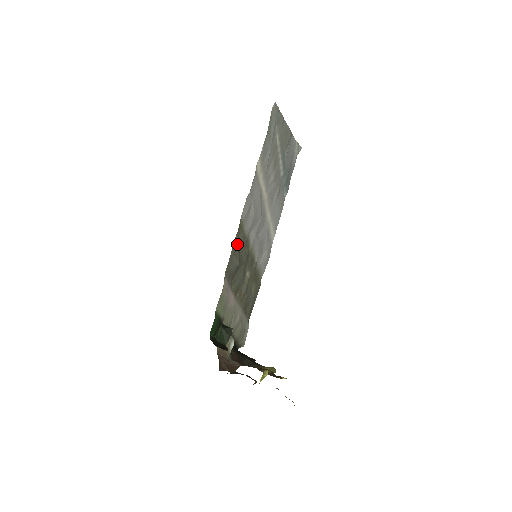
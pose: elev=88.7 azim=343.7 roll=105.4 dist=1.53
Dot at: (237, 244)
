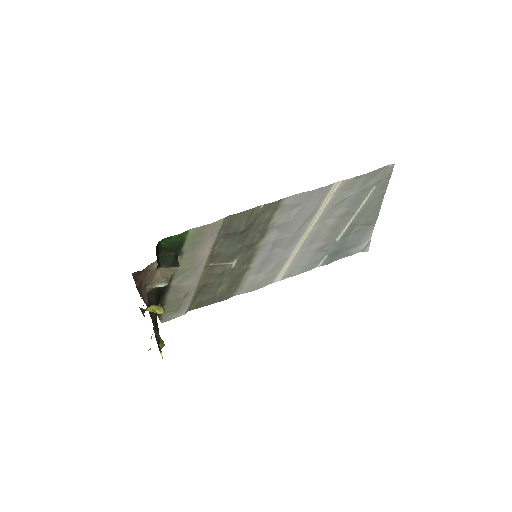
Dot at: (258, 215)
